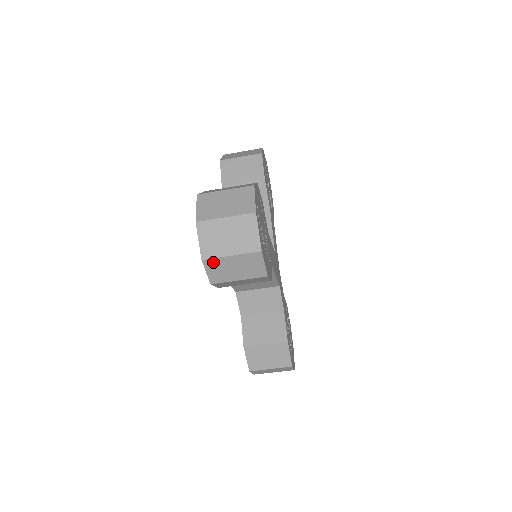
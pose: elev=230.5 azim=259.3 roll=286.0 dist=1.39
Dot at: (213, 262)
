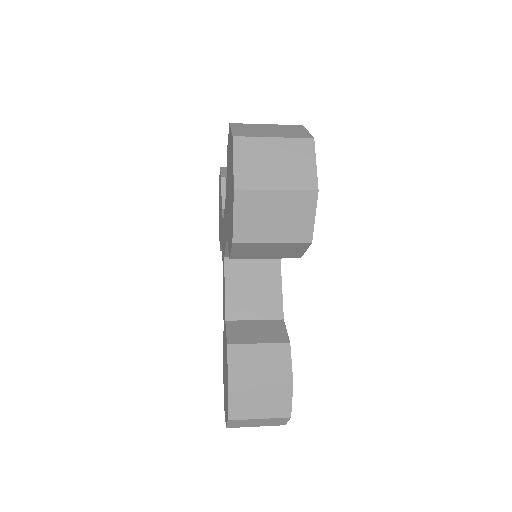
Dot at: occluded
